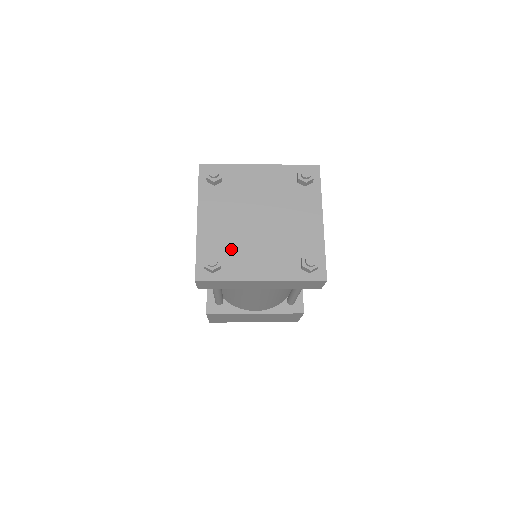
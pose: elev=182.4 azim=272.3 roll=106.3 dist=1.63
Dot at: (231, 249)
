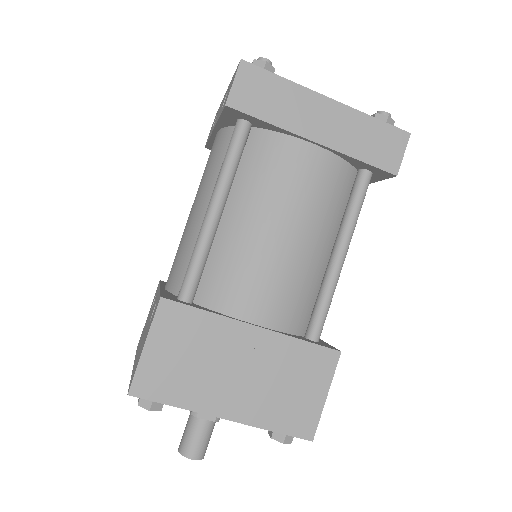
Dot at: occluded
